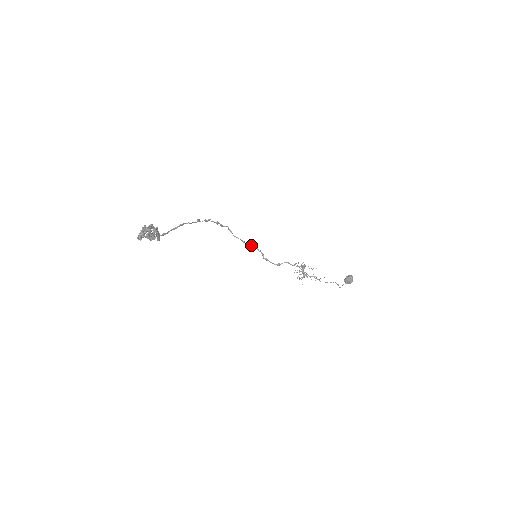
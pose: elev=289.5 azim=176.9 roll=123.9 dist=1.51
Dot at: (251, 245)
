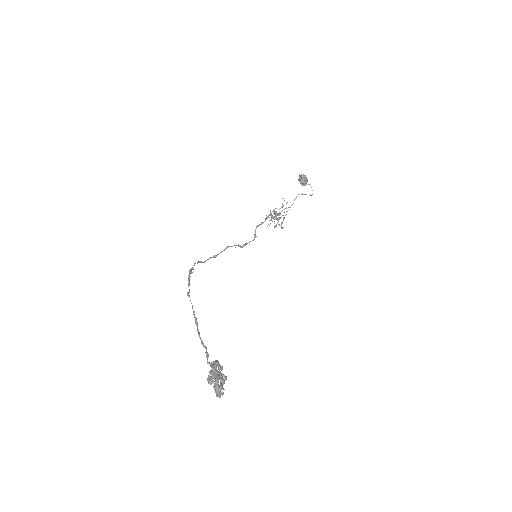
Dot at: occluded
